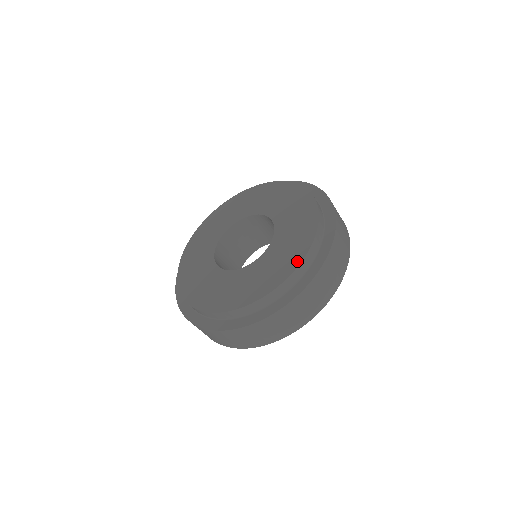
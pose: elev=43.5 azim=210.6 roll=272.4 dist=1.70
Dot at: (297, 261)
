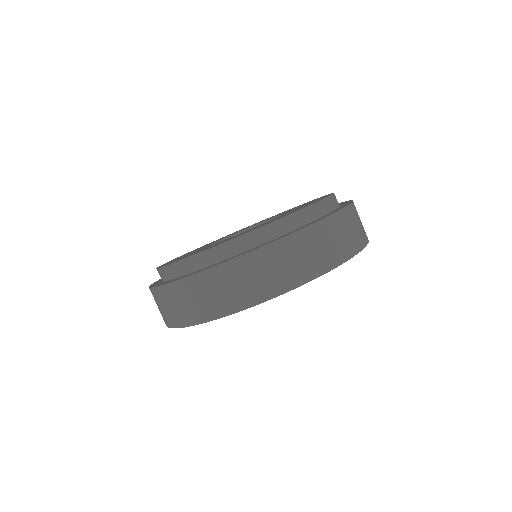
Dot at: (321, 199)
